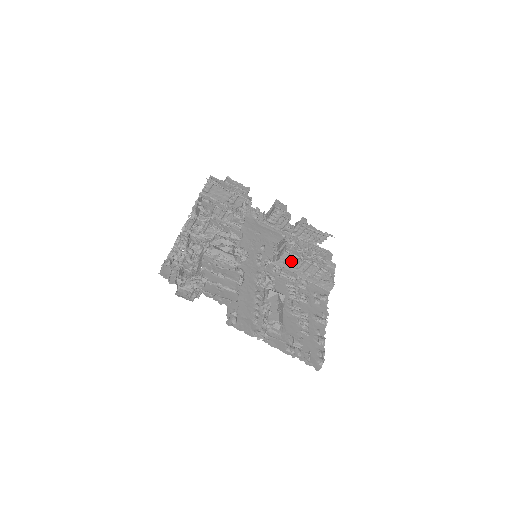
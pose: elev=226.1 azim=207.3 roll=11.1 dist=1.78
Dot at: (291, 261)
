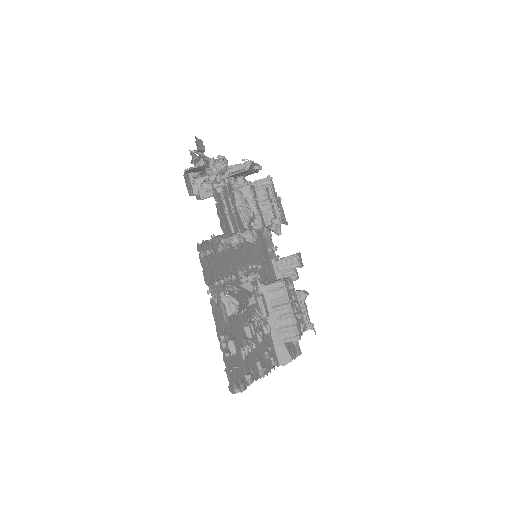
Dot at: (277, 296)
